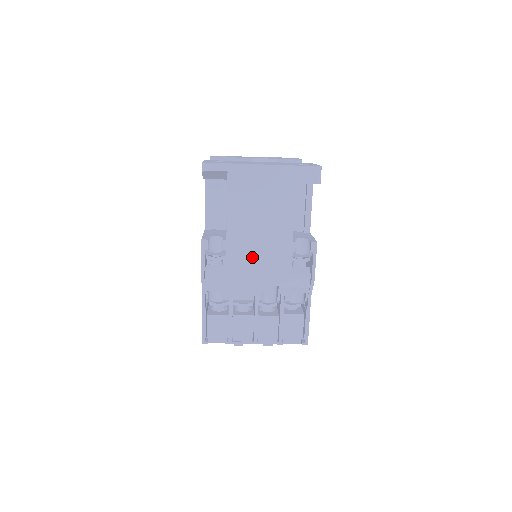
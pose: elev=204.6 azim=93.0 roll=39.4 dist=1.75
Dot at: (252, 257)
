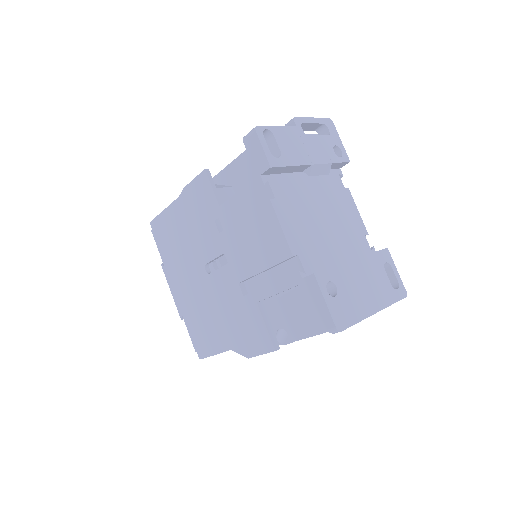
Dot at: occluded
